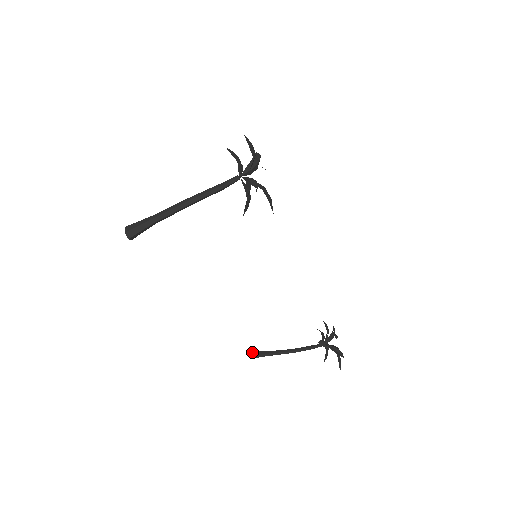
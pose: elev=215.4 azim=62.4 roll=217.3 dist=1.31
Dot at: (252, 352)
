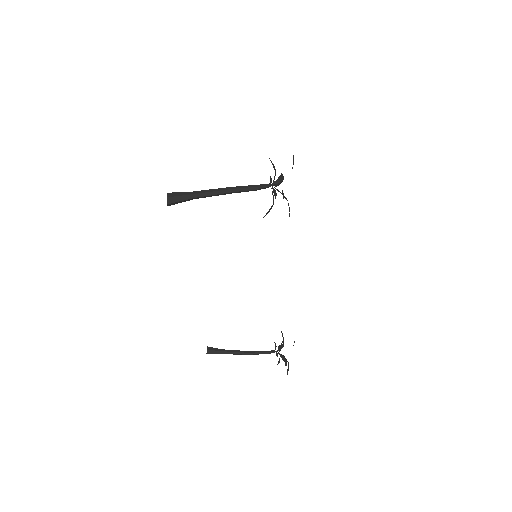
Dot at: (209, 347)
